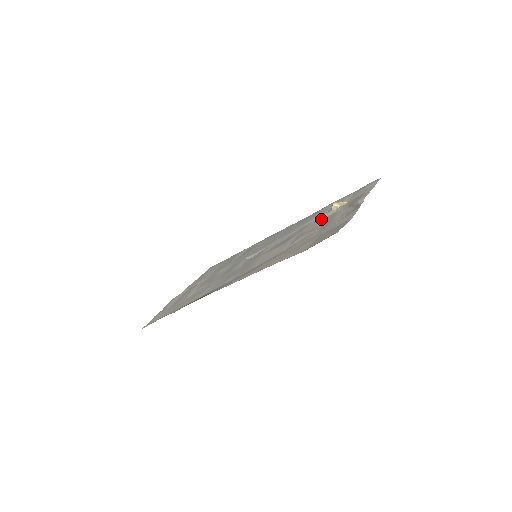
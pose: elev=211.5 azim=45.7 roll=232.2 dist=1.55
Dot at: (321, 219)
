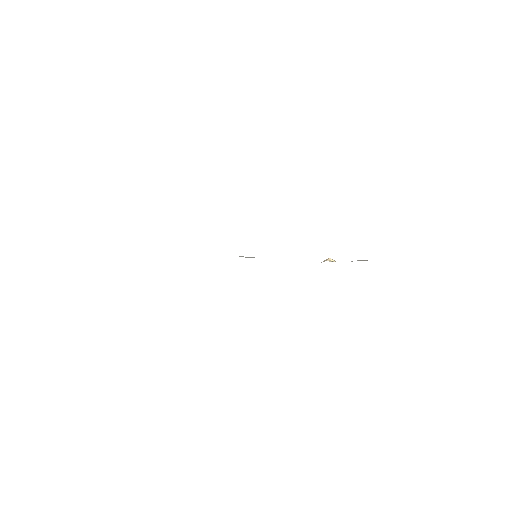
Dot at: occluded
